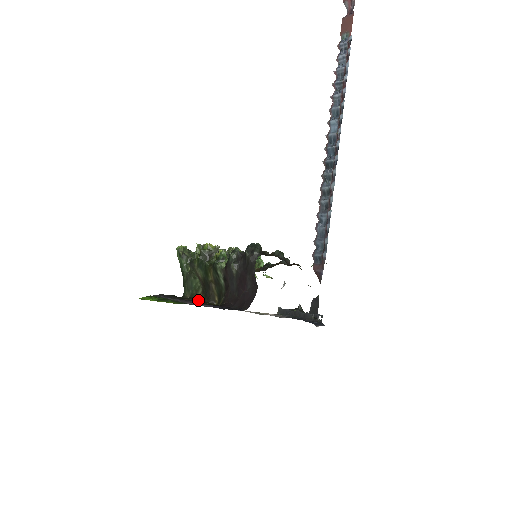
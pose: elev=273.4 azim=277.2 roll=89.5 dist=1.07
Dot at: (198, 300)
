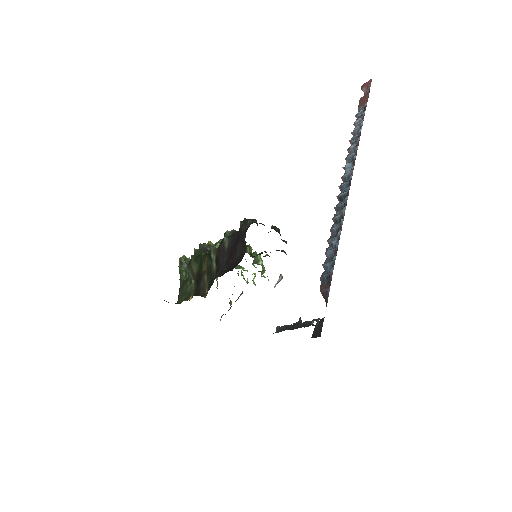
Dot at: (189, 300)
